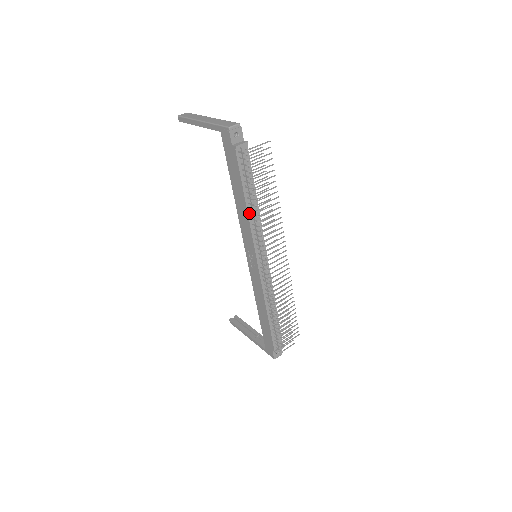
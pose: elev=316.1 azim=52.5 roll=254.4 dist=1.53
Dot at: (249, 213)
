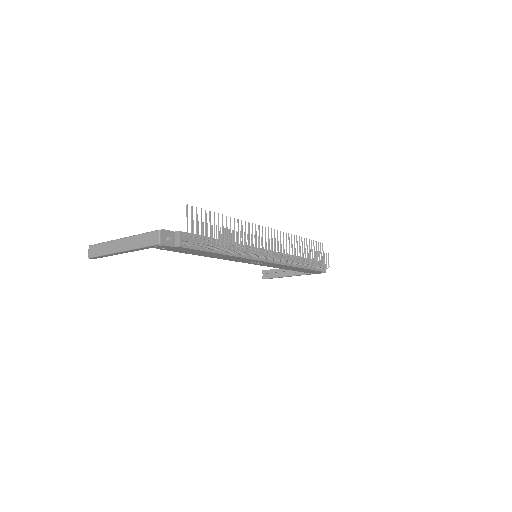
Dot at: (231, 254)
